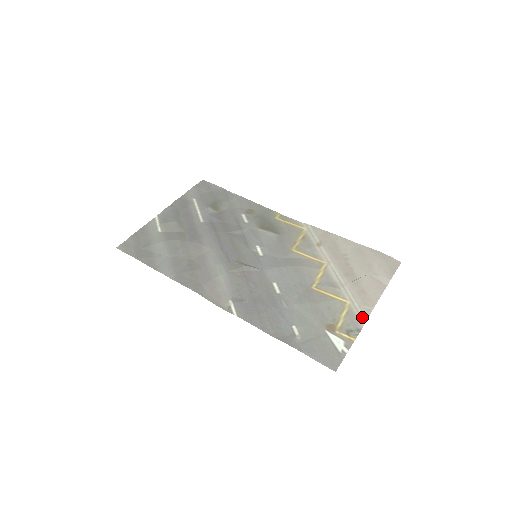
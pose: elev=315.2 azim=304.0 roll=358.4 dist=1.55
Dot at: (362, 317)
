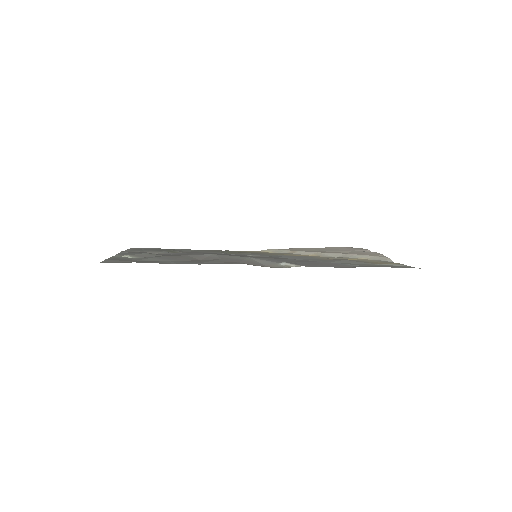
Dot at: (385, 258)
